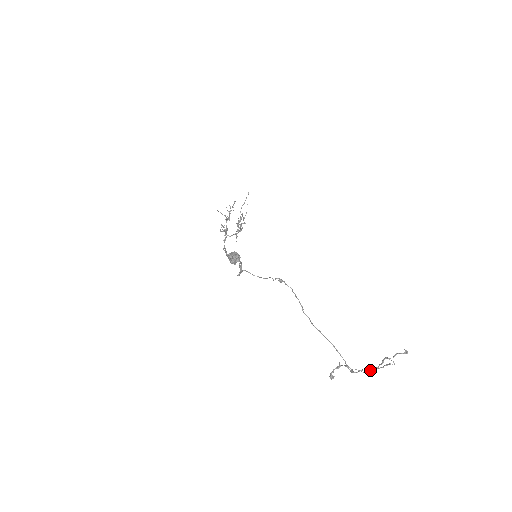
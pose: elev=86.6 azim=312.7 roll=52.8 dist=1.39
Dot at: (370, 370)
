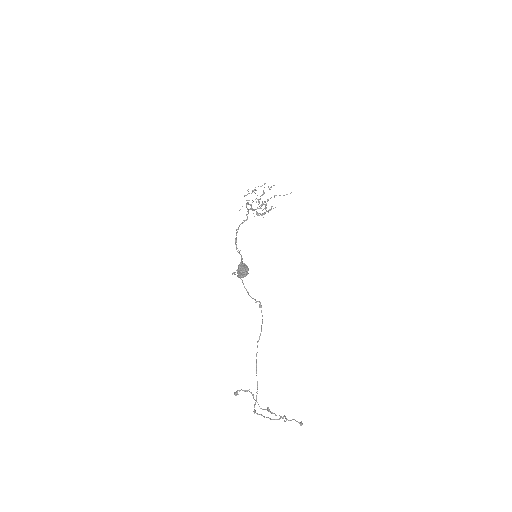
Dot at: occluded
